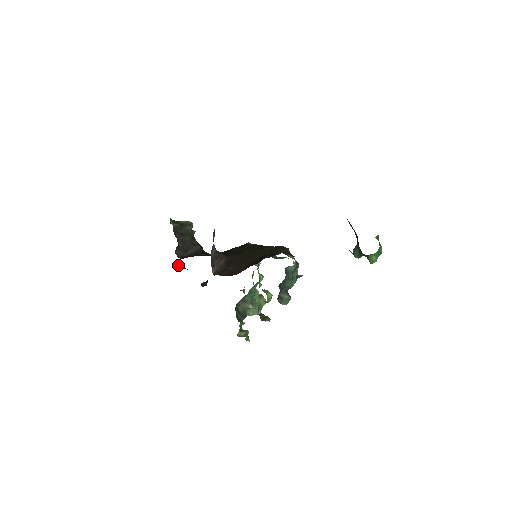
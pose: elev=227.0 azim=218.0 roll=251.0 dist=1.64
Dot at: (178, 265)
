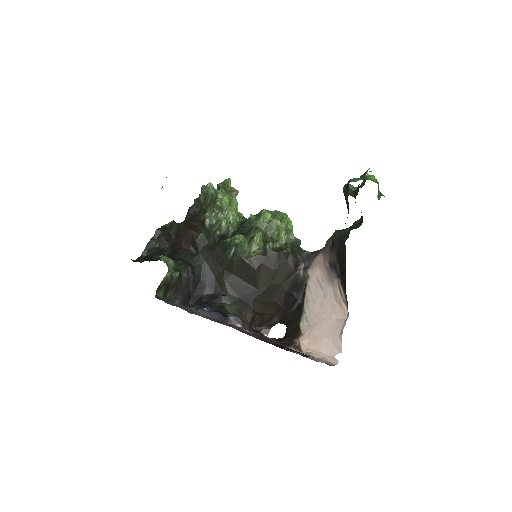
Dot at: (148, 249)
